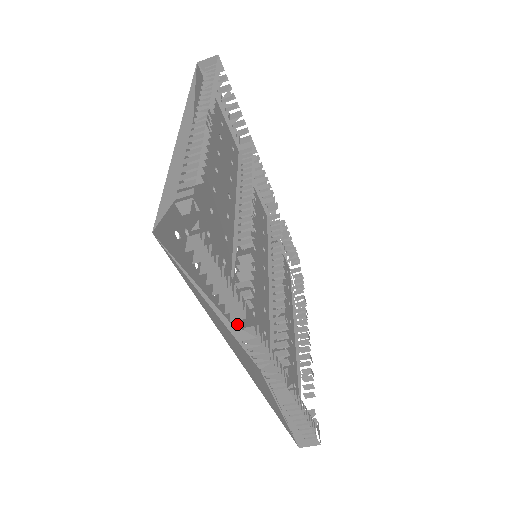
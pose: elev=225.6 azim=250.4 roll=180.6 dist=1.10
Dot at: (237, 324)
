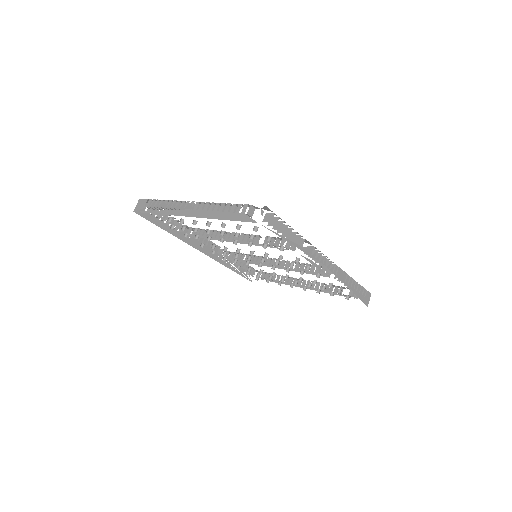
Dot at: occluded
